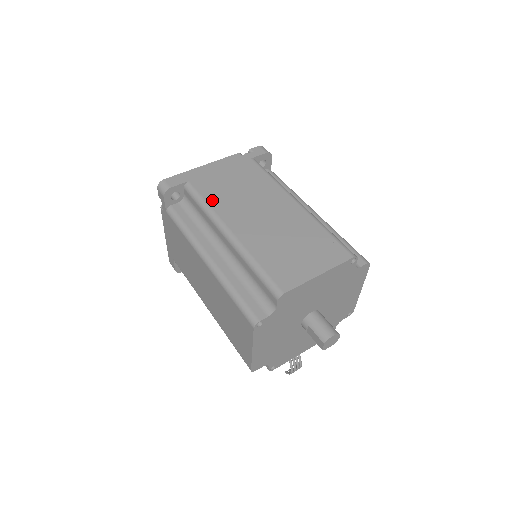
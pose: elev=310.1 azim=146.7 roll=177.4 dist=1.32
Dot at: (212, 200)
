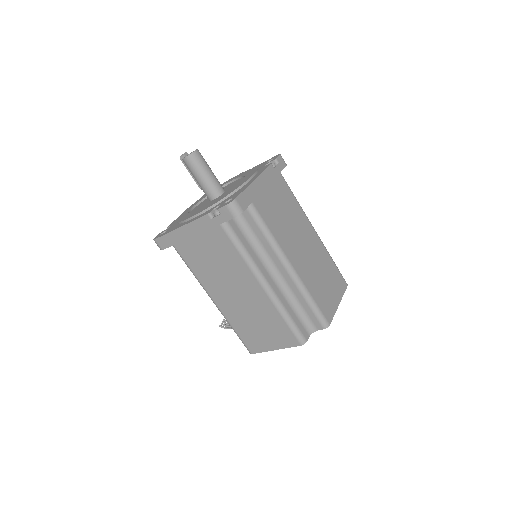
Dot at: (274, 229)
